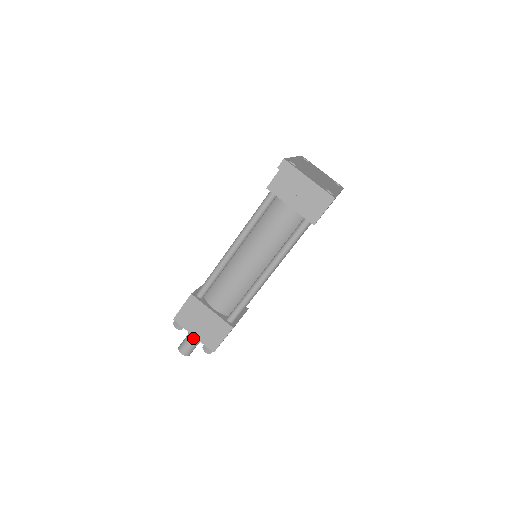
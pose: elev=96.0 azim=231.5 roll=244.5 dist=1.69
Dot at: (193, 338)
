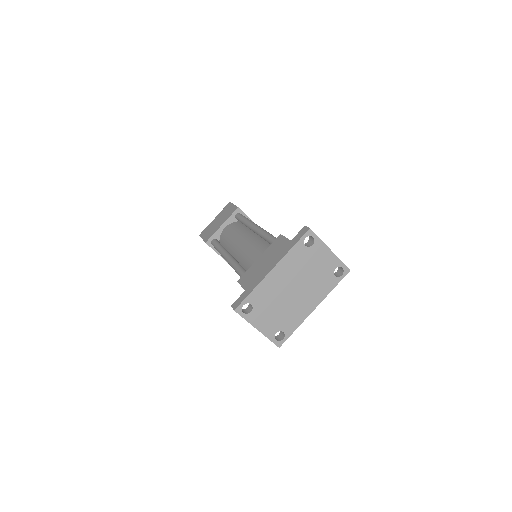
Dot at: occluded
